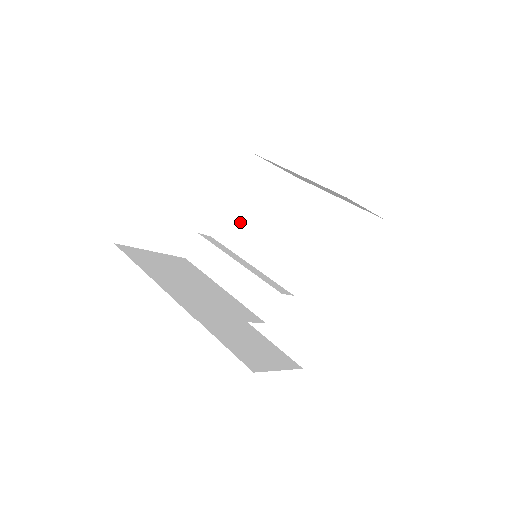
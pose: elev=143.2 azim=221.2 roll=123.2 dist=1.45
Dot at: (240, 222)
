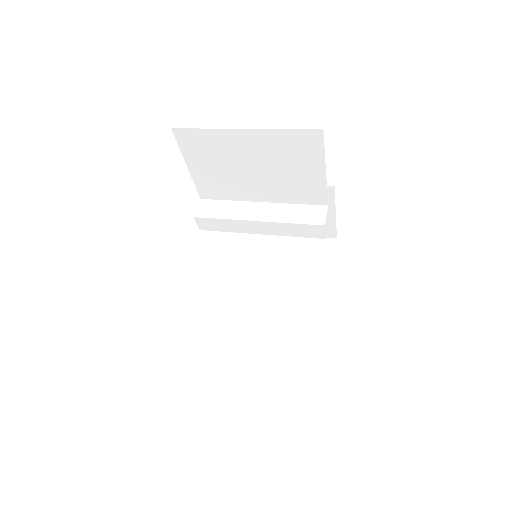
Dot at: (240, 218)
